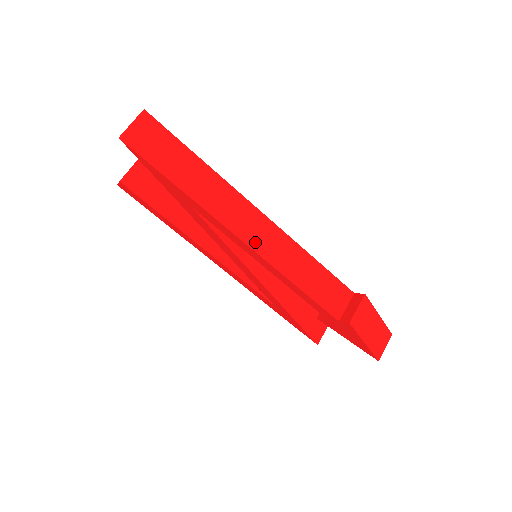
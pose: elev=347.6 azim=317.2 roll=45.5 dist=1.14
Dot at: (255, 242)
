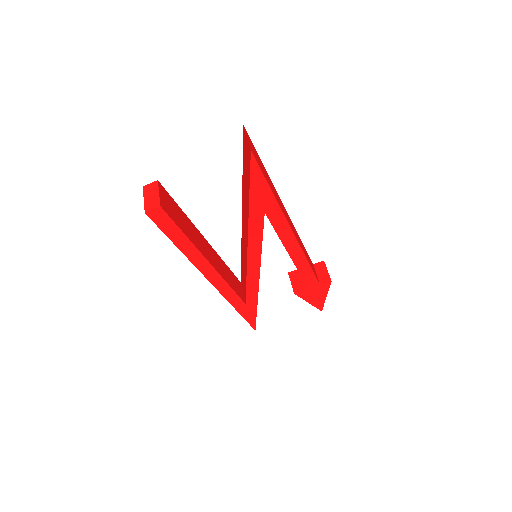
Dot at: (295, 234)
